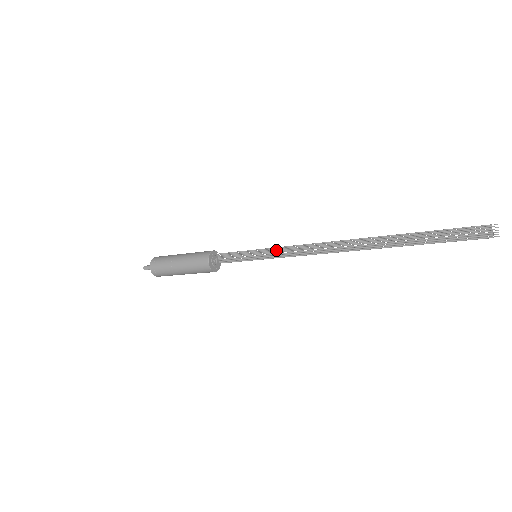
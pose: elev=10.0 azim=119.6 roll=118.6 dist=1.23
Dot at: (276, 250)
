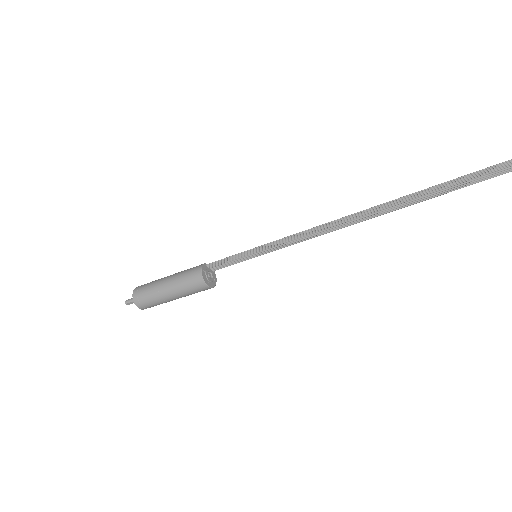
Dot at: (277, 243)
